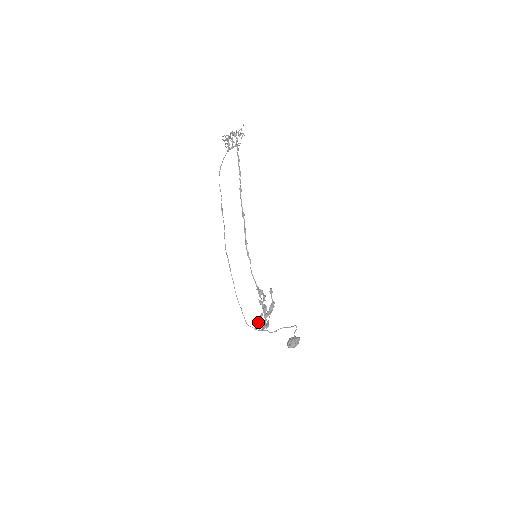
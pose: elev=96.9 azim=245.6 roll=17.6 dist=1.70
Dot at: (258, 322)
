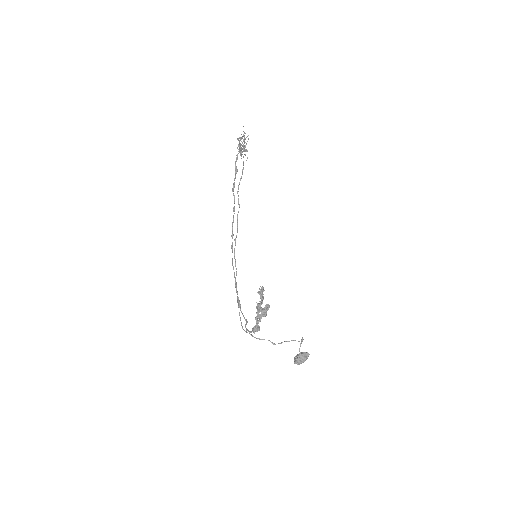
Dot at: occluded
